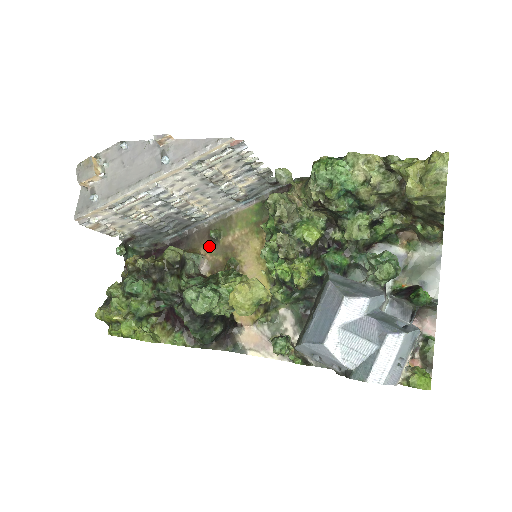
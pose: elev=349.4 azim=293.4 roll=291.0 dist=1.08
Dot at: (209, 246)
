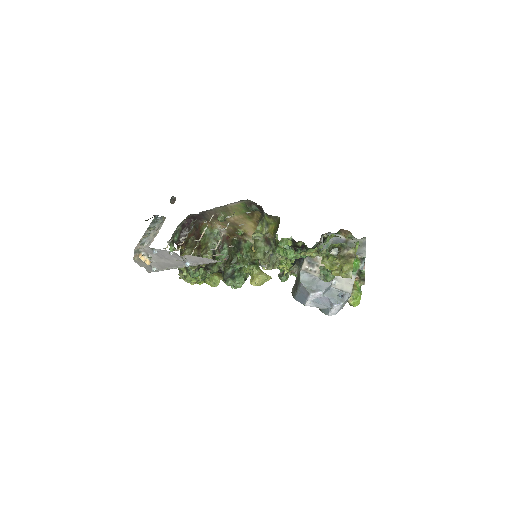
Dot at: occluded
